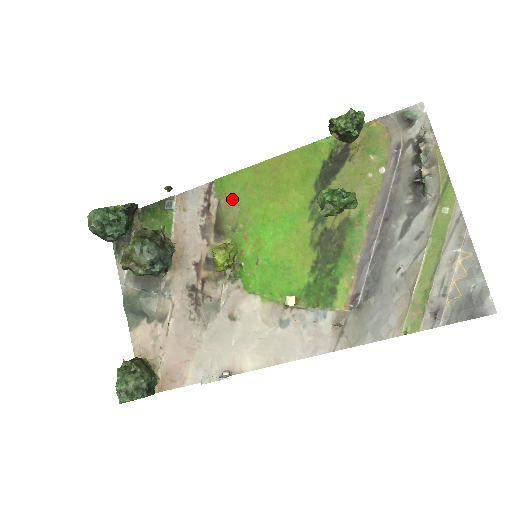
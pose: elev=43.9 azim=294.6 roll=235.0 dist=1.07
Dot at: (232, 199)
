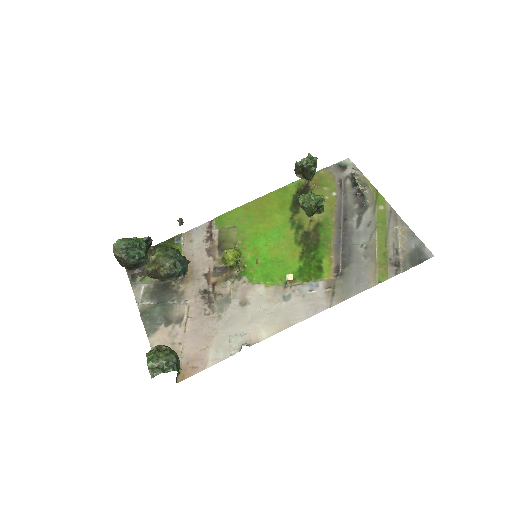
Dot at: (230, 227)
